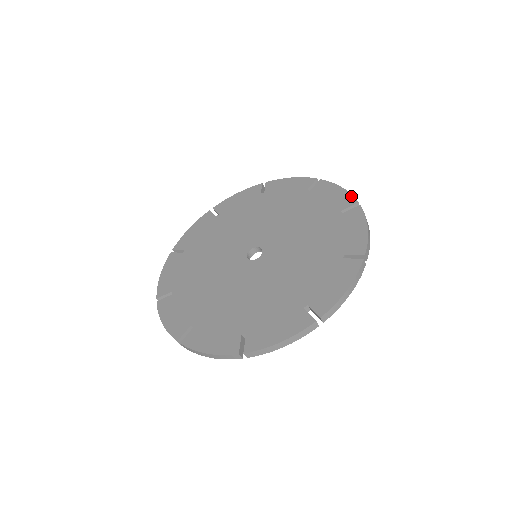
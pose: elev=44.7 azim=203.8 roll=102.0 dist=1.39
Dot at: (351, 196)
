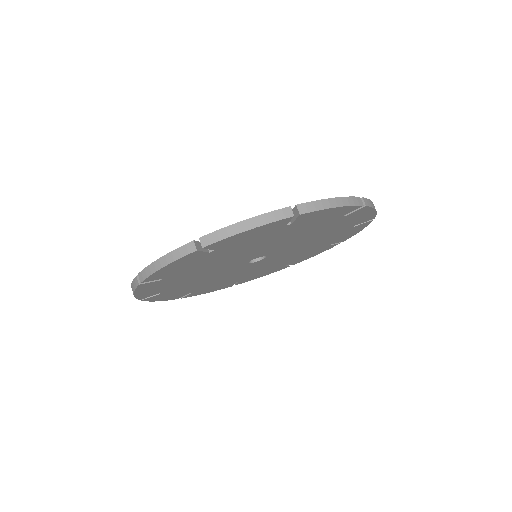
Dot at: occluded
